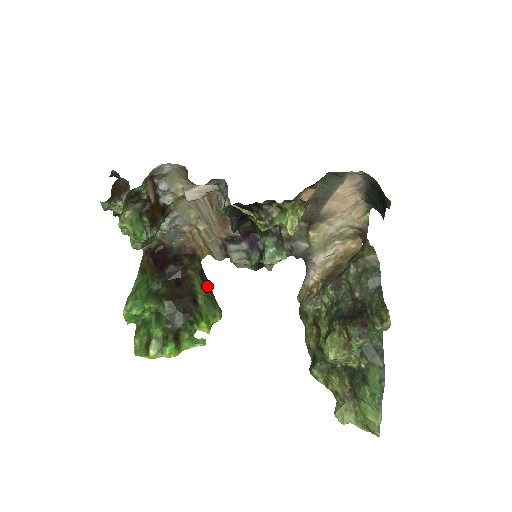
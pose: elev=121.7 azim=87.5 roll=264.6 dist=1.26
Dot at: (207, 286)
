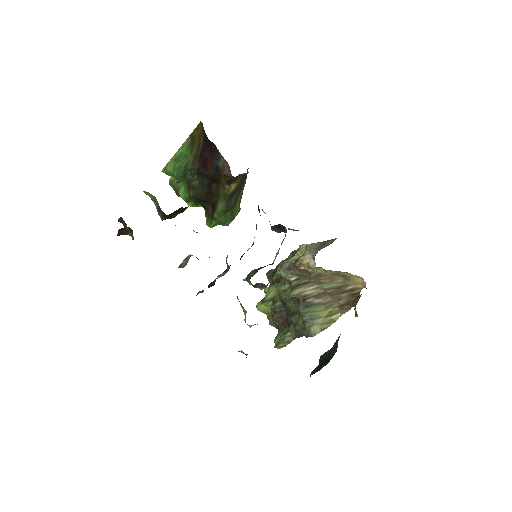
Dot at: (231, 205)
